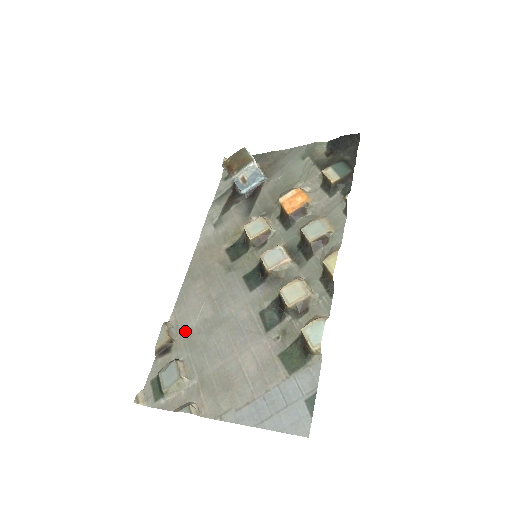
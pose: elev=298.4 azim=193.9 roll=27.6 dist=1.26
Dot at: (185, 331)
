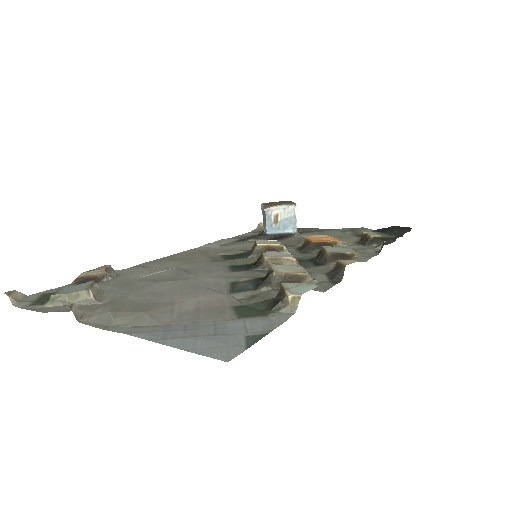
Dot at: (127, 277)
